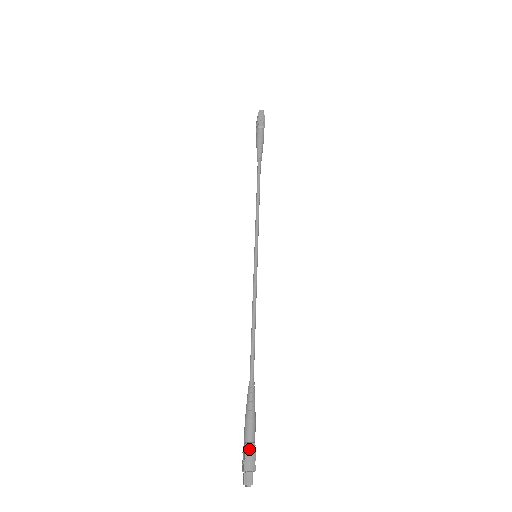
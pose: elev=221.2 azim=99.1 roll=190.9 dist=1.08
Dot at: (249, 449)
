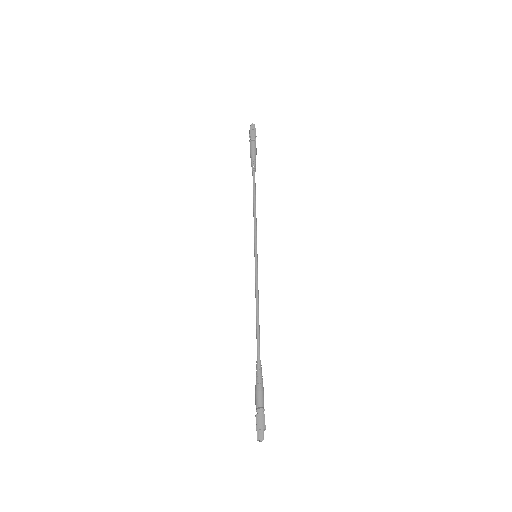
Dot at: (259, 413)
